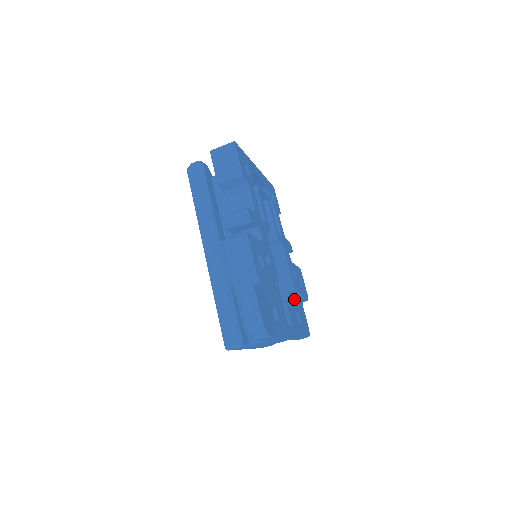
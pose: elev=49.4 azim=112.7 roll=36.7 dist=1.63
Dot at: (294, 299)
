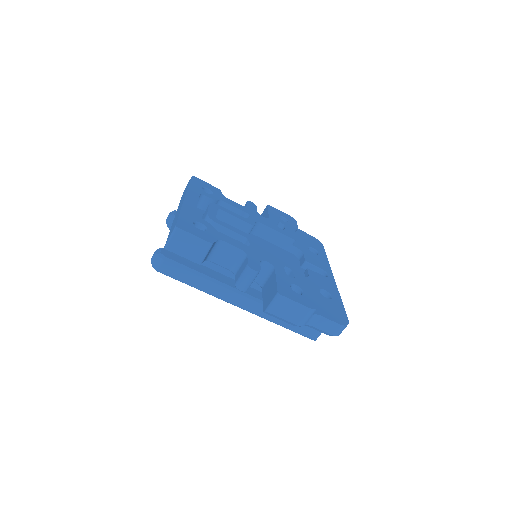
Dot at: (296, 241)
